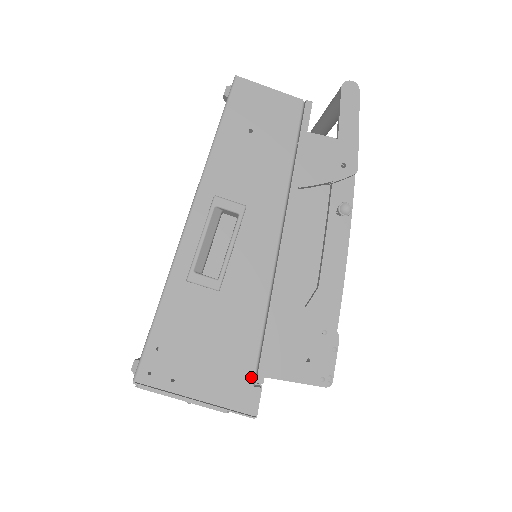
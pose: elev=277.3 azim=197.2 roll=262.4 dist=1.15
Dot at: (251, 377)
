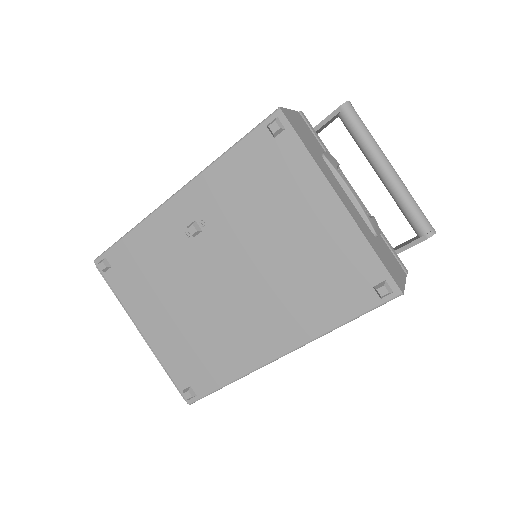
Dot at: occluded
